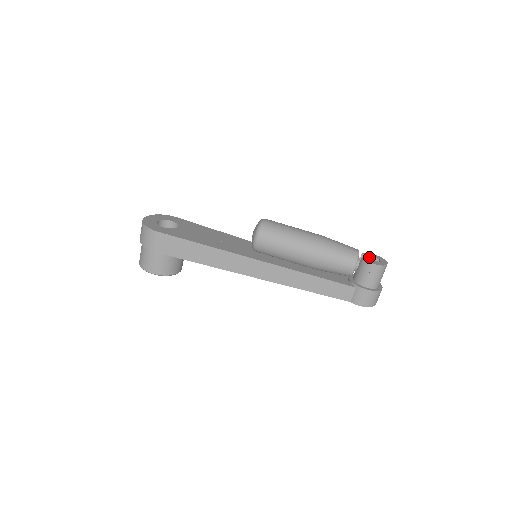
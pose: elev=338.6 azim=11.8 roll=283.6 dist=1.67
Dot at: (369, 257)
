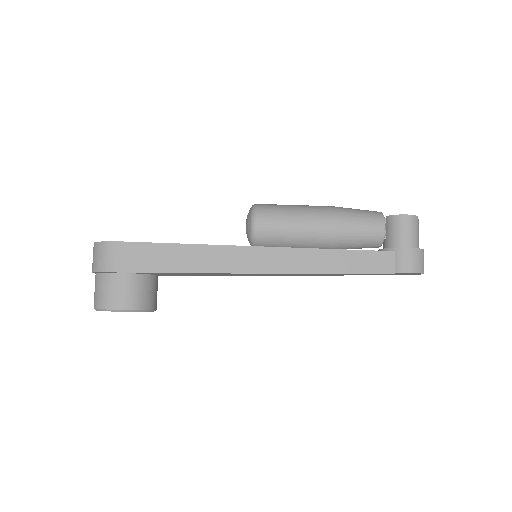
Dot at: occluded
